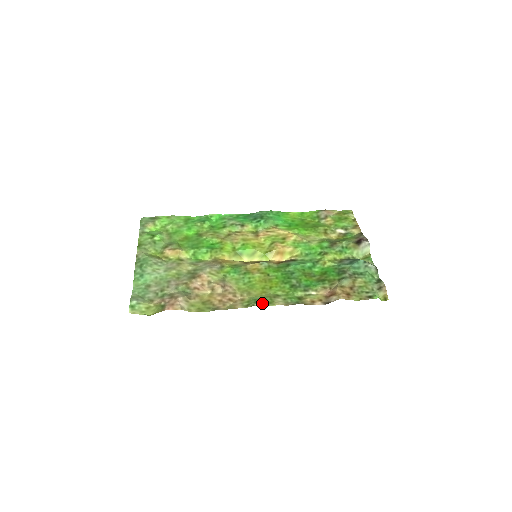
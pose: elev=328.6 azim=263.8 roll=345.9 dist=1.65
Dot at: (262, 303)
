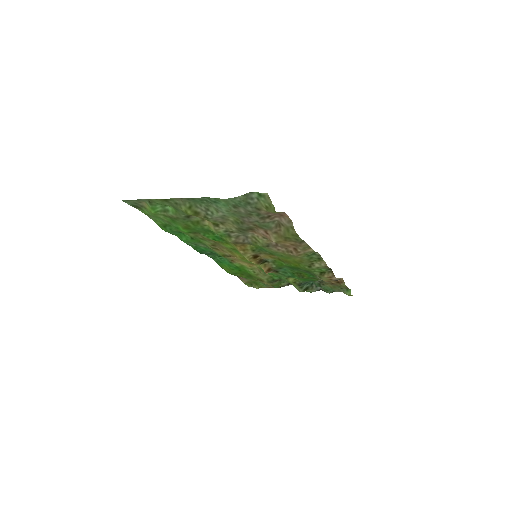
Dot at: (317, 256)
